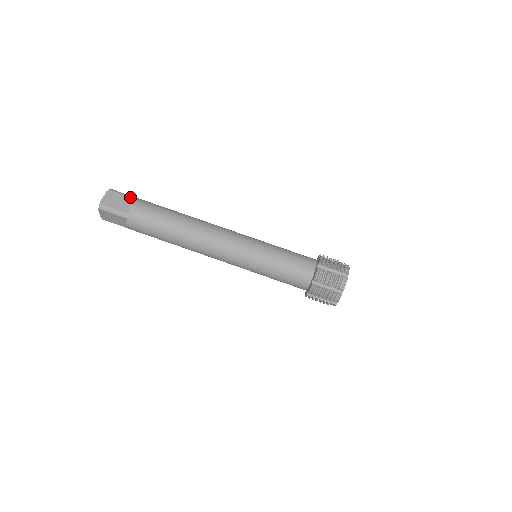
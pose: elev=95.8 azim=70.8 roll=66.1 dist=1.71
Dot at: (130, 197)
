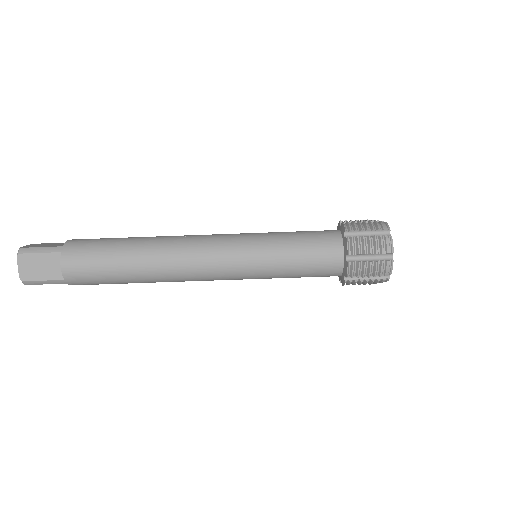
Dot at: (51, 253)
